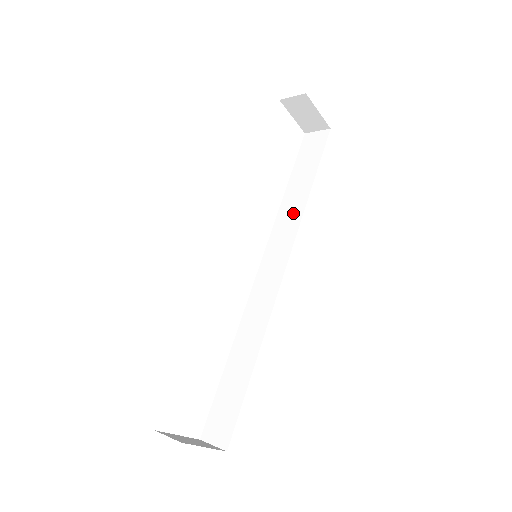
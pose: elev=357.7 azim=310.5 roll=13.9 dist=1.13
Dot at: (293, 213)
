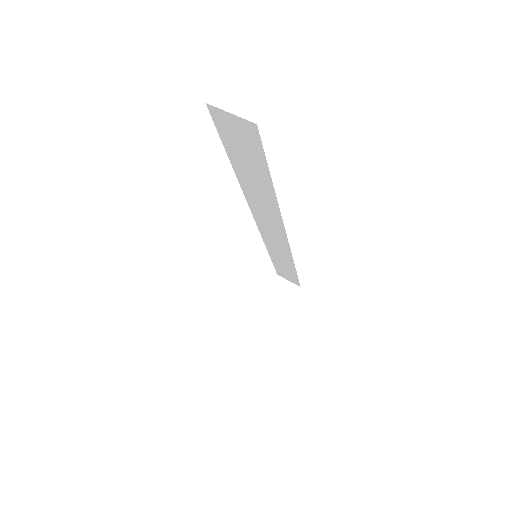
Dot at: (265, 202)
